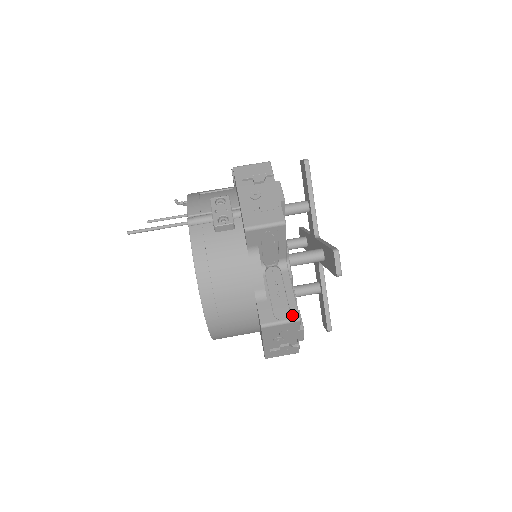
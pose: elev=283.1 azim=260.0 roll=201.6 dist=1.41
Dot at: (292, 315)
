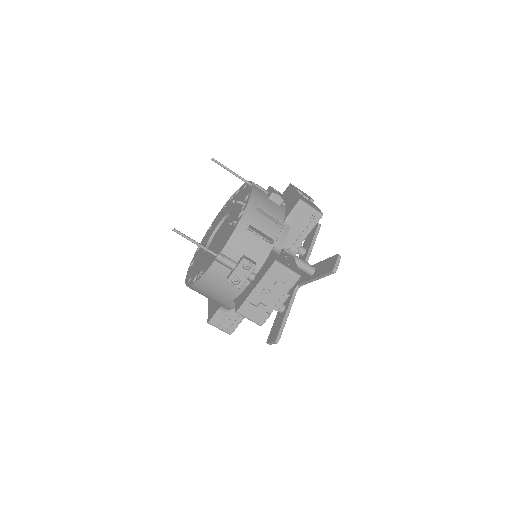
Dot at: (229, 331)
